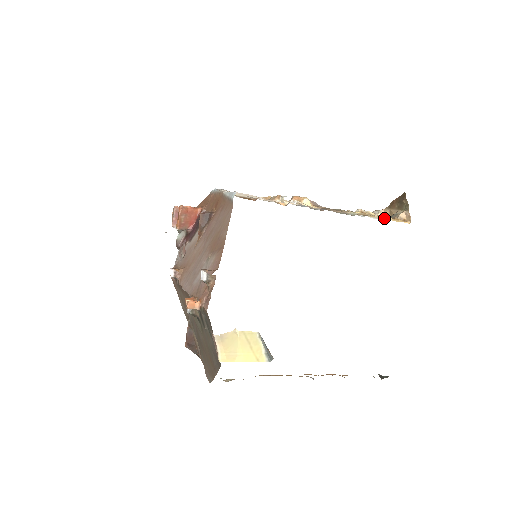
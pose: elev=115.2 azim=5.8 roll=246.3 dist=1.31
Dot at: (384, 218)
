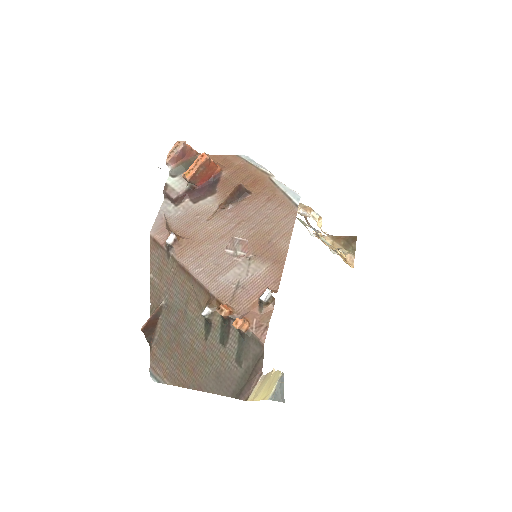
Dot at: (335, 252)
